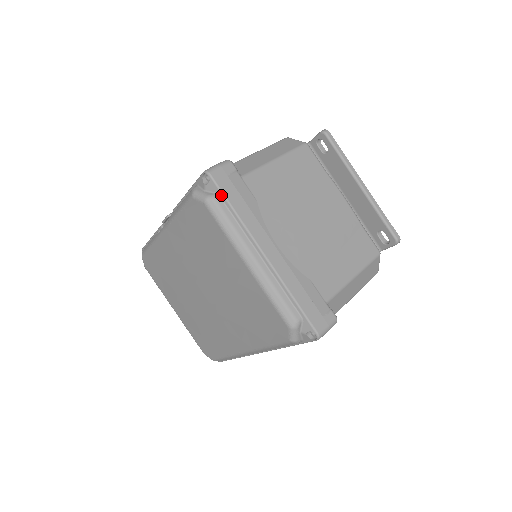
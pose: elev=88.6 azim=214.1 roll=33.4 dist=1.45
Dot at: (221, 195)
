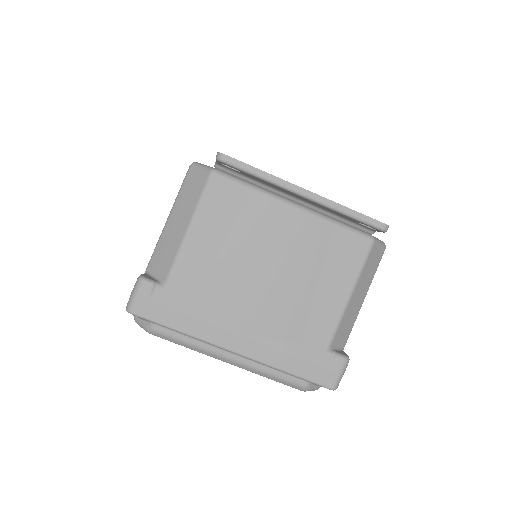
Dot at: (156, 324)
